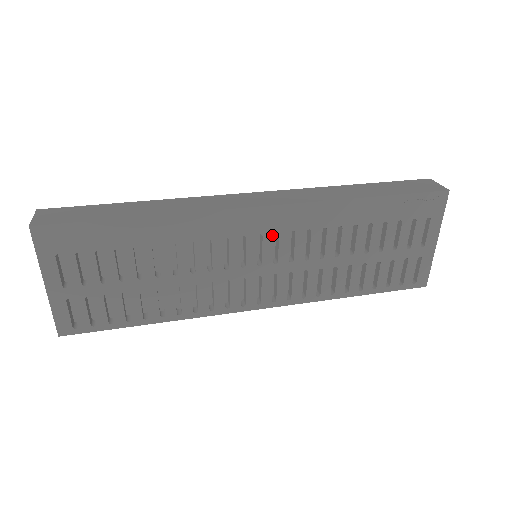
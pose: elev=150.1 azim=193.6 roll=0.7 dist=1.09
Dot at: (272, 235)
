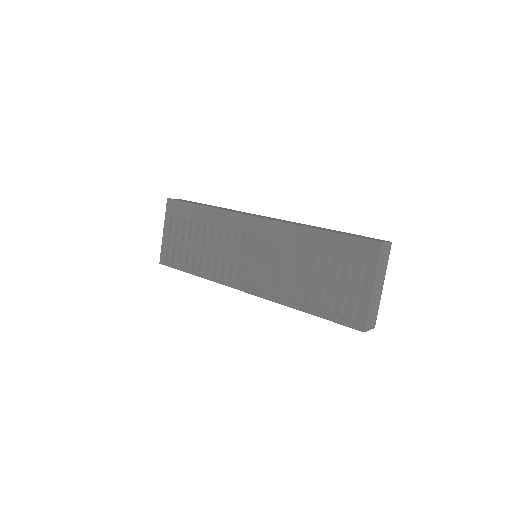
Dot at: (259, 238)
